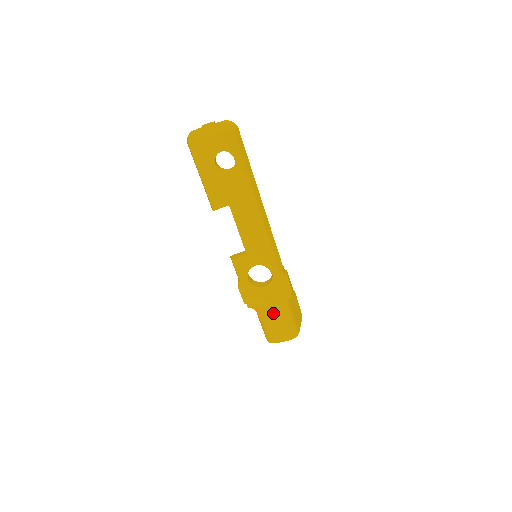
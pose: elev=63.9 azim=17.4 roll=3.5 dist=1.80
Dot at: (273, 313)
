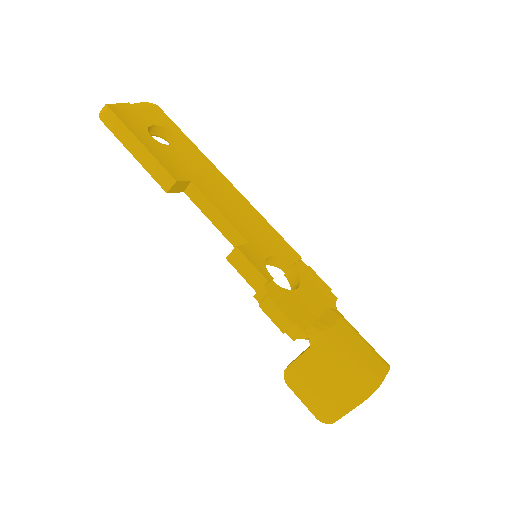
Dot at: (338, 325)
